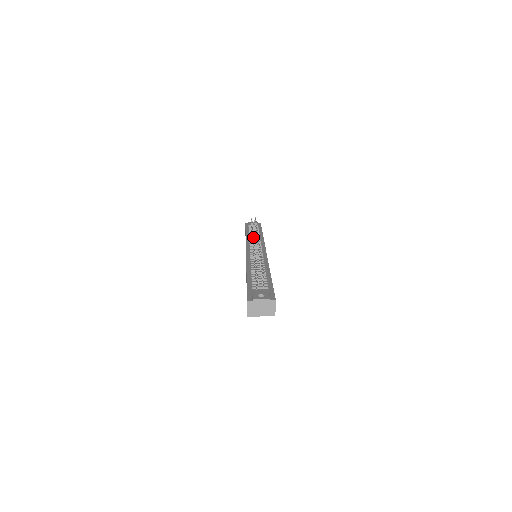
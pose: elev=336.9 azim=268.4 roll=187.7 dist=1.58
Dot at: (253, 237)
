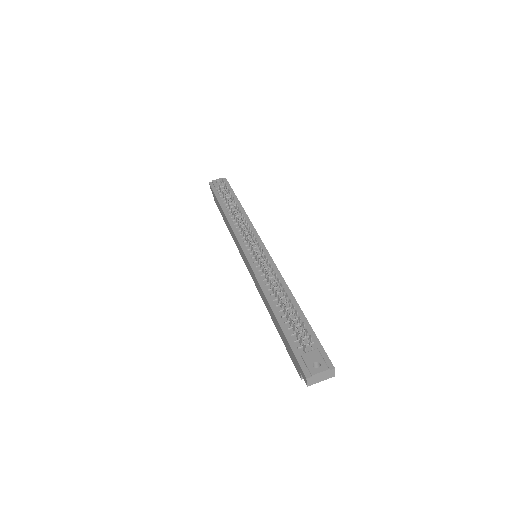
Dot at: (246, 234)
